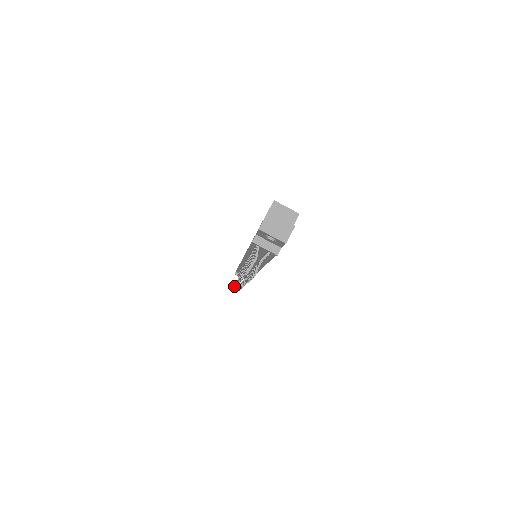
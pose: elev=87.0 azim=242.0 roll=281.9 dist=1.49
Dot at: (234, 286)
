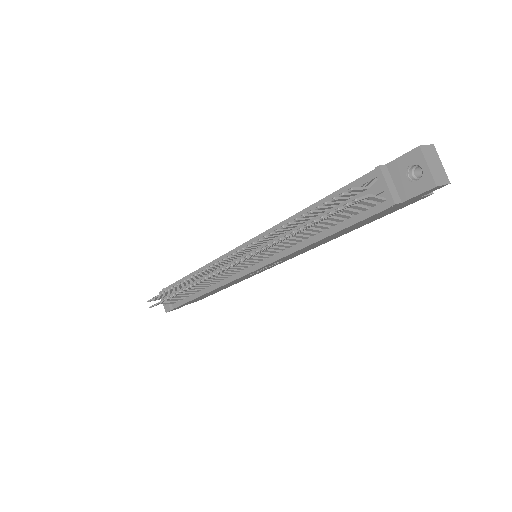
Dot at: occluded
